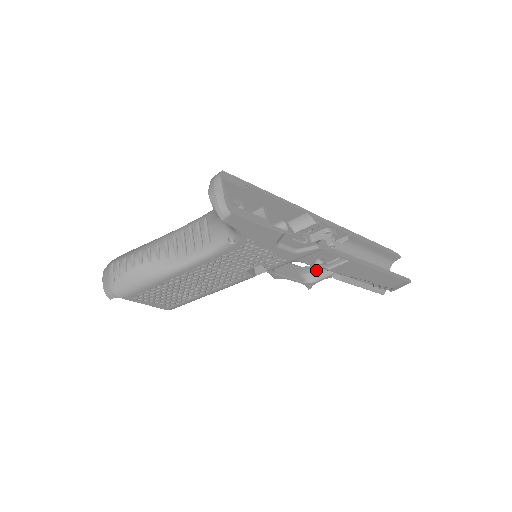
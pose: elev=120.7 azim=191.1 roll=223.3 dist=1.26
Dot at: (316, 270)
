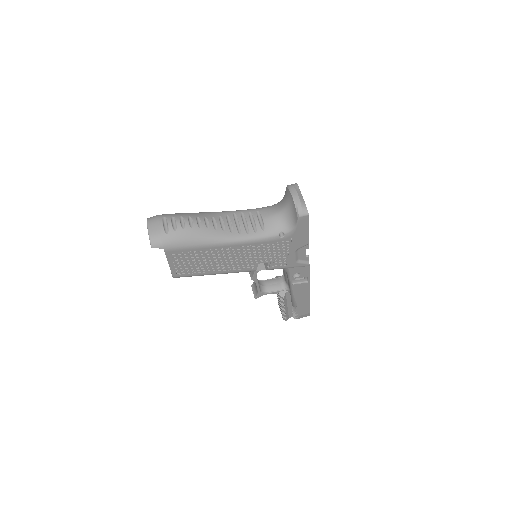
Dot at: (268, 285)
